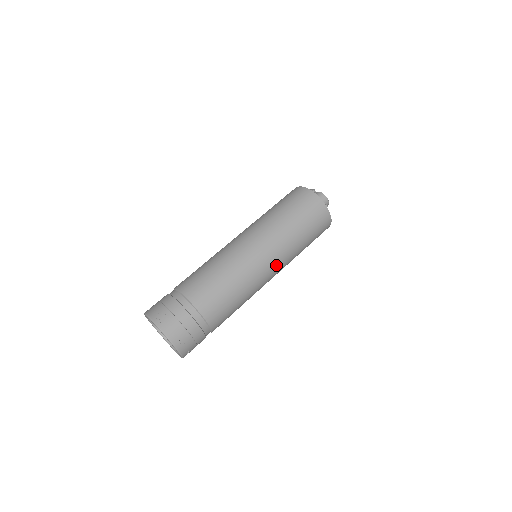
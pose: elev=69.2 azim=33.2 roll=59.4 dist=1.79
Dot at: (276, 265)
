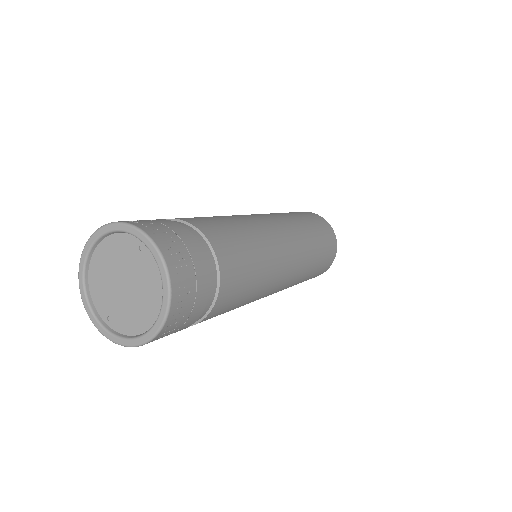
Dot at: (295, 254)
